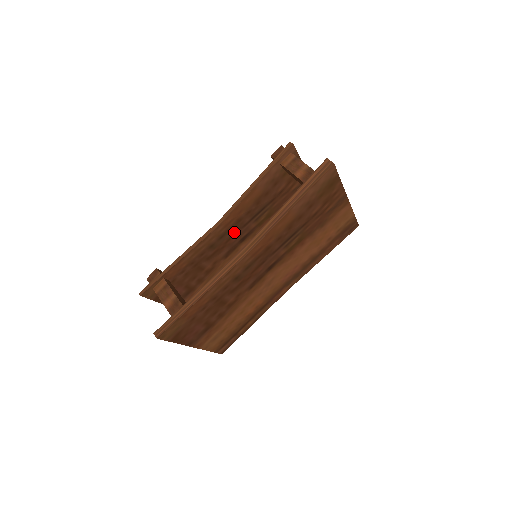
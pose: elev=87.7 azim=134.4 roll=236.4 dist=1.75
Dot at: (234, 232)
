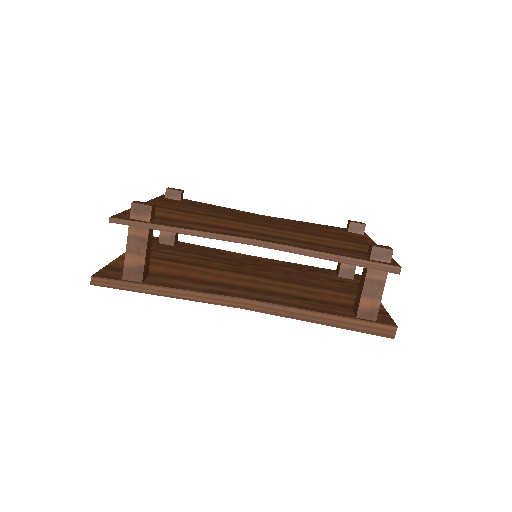
Dot at: occluded
